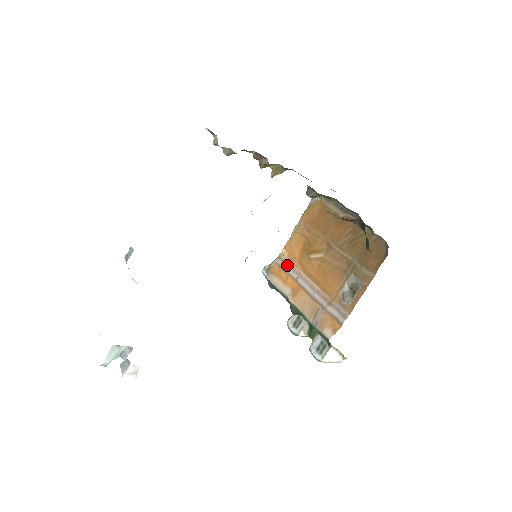
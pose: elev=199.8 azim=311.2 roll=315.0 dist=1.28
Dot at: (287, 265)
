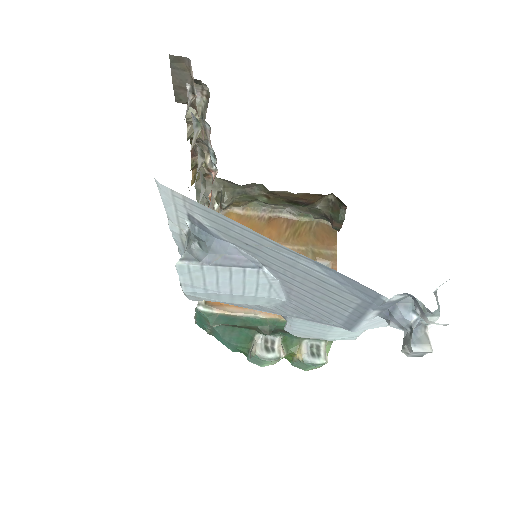
Dot at: occluded
